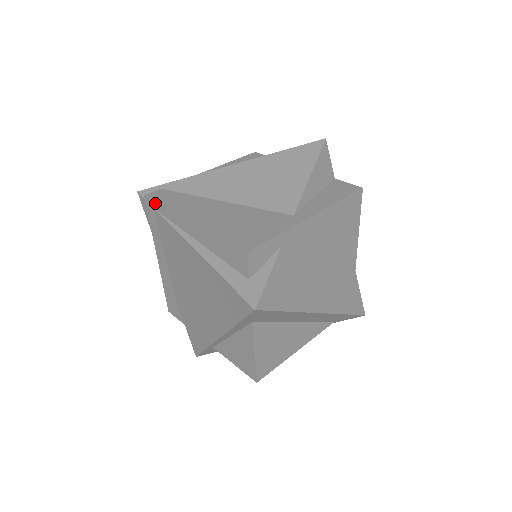
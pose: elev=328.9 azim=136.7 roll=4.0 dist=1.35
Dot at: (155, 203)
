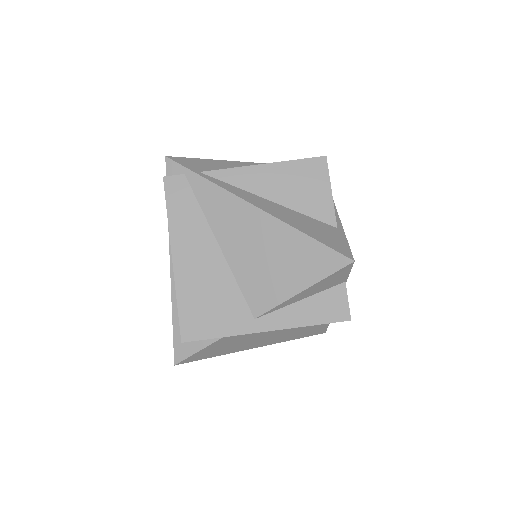
Dot at: (166, 198)
